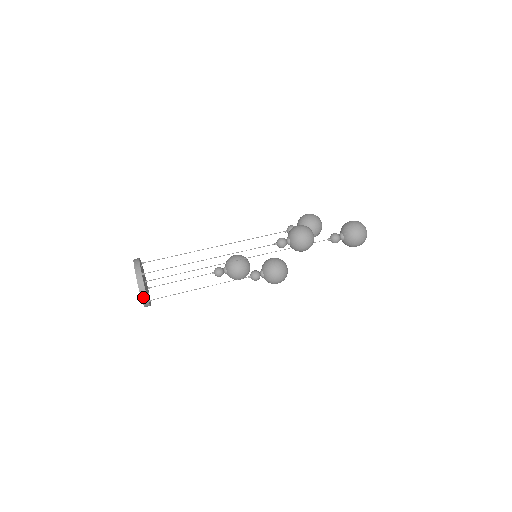
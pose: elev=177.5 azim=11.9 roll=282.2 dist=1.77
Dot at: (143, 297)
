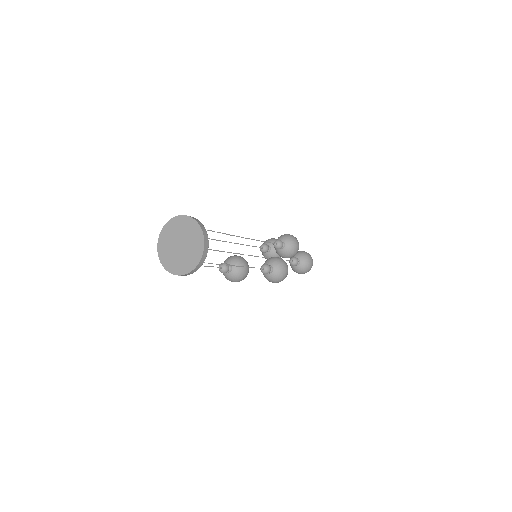
Dot at: (205, 249)
